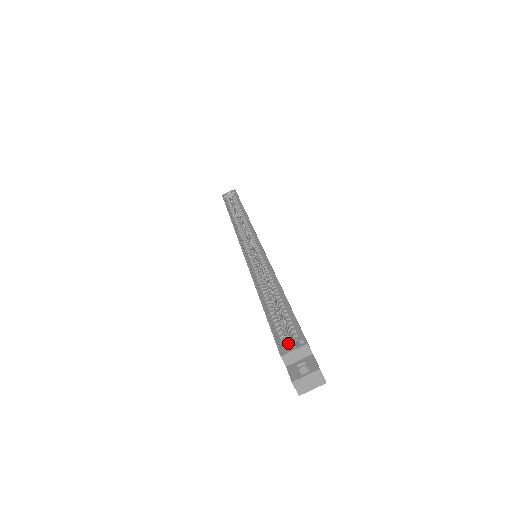
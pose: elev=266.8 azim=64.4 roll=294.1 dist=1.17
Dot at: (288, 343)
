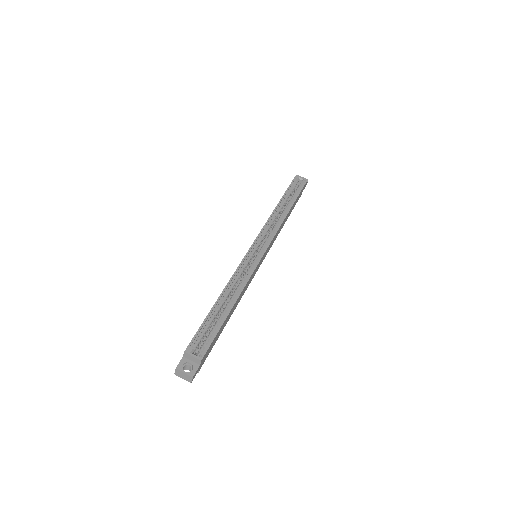
Dot at: (197, 347)
